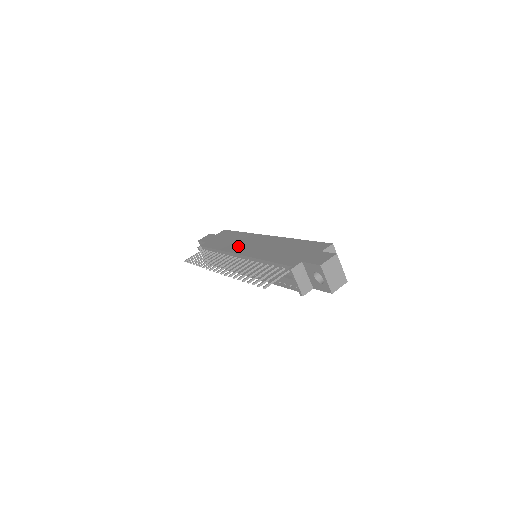
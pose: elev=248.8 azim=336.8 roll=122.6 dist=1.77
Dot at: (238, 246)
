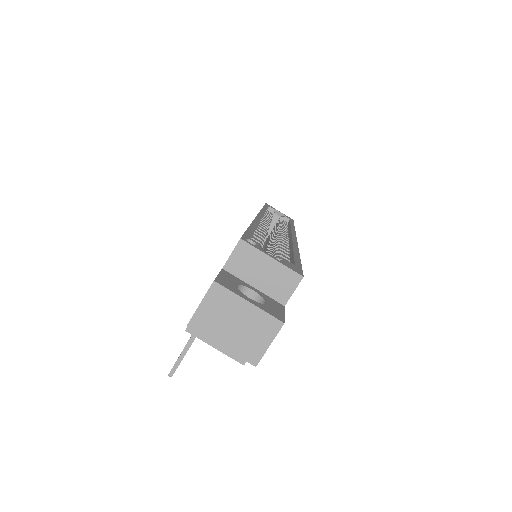
Dot at: occluded
